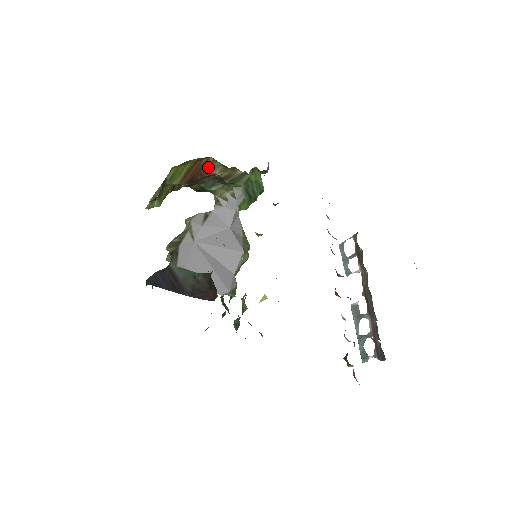
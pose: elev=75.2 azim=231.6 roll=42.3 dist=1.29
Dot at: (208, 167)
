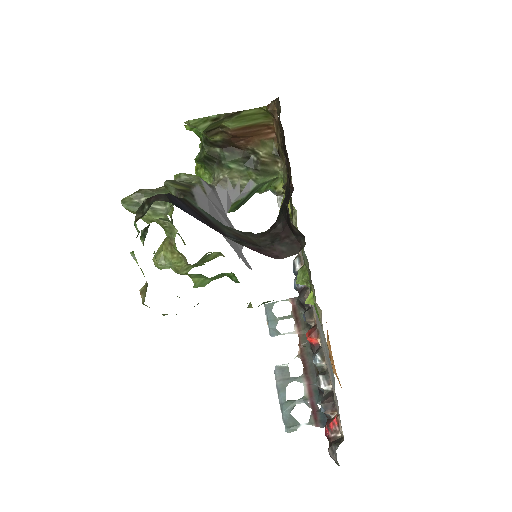
Dot at: (262, 140)
